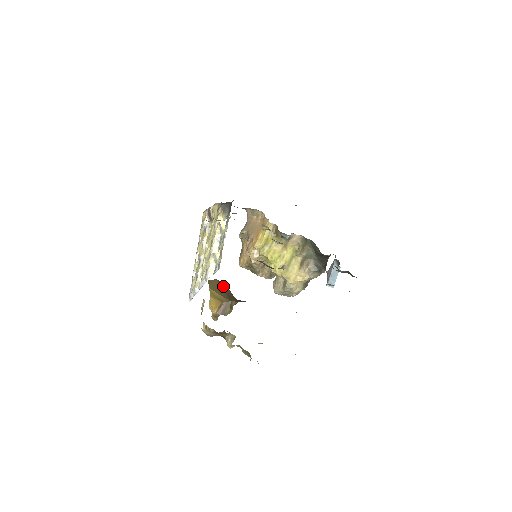
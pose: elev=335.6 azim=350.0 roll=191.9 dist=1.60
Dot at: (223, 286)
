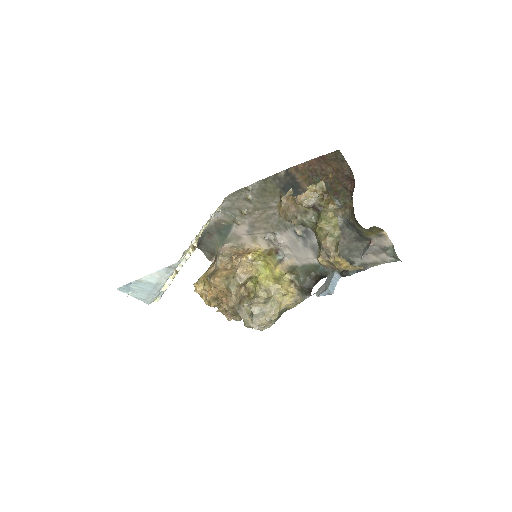
Dot at: occluded
